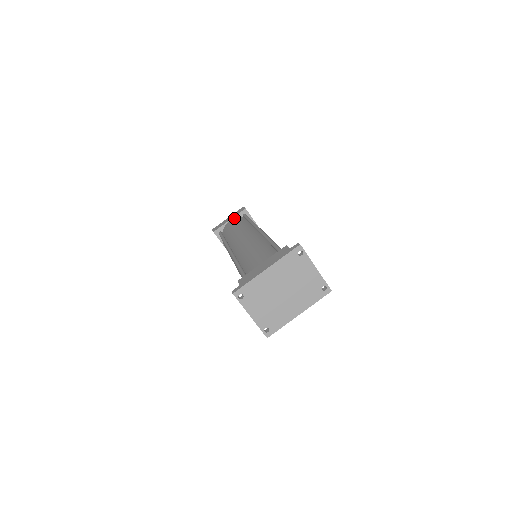
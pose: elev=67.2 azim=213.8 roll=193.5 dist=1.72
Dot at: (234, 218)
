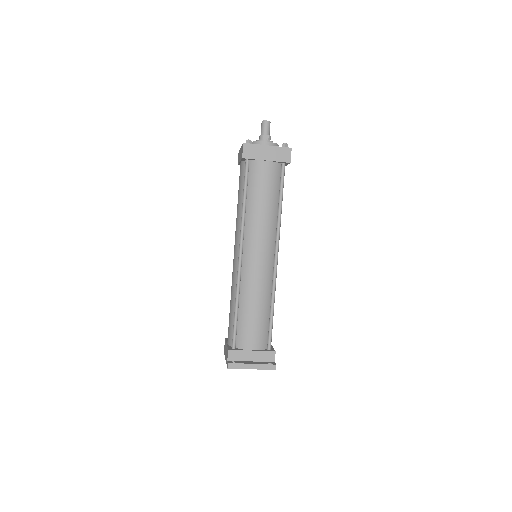
Dot at: (241, 162)
